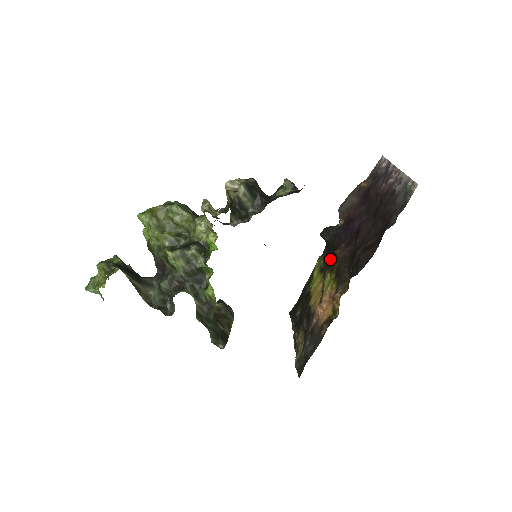
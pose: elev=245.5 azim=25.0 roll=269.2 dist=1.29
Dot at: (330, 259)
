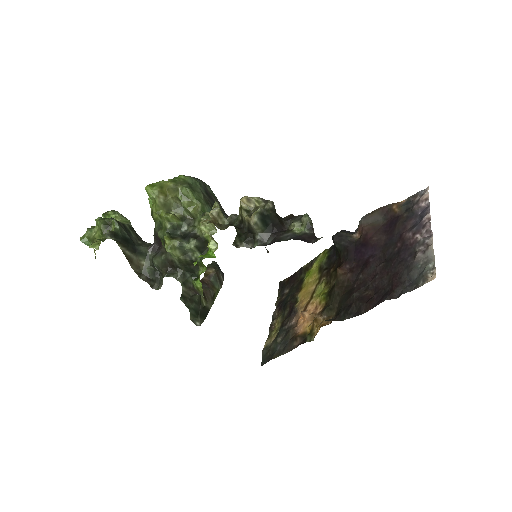
Dot at: (332, 265)
